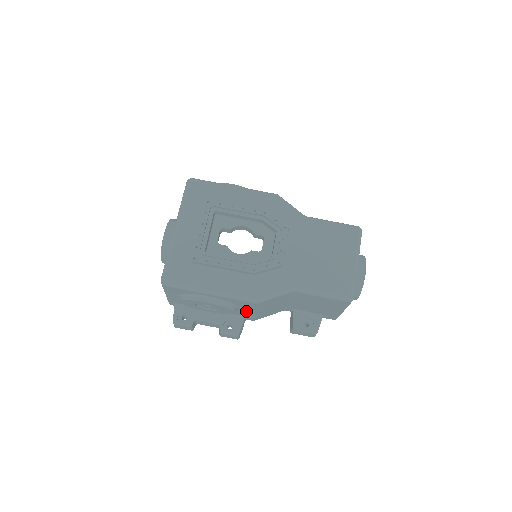
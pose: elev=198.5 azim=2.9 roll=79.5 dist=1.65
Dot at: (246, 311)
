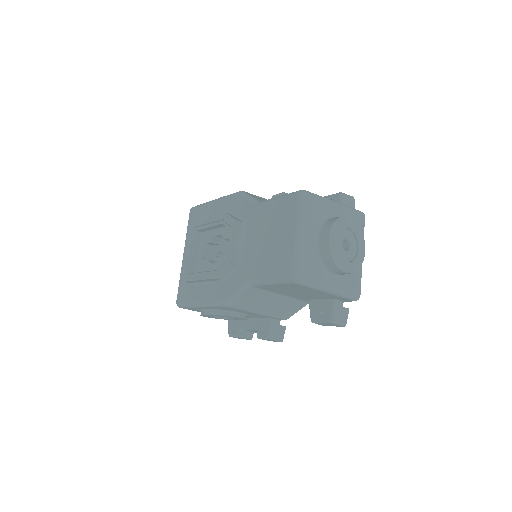
Dot at: (253, 314)
